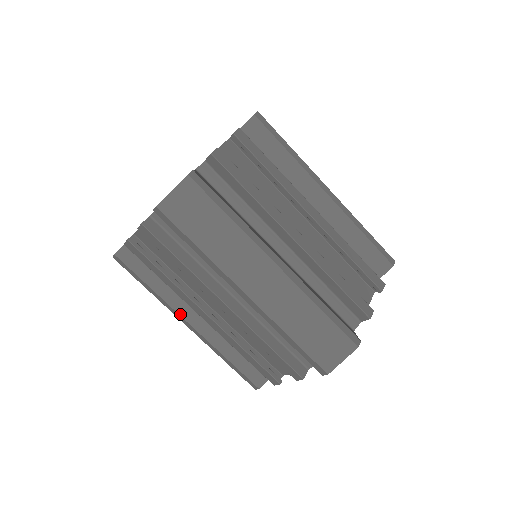
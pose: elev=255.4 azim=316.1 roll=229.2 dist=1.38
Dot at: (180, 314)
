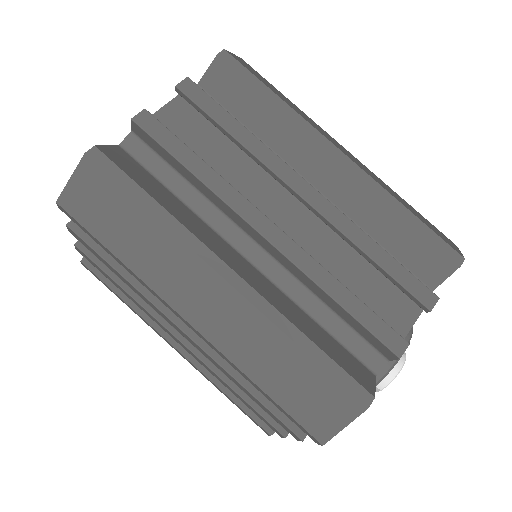
Dot at: (162, 334)
